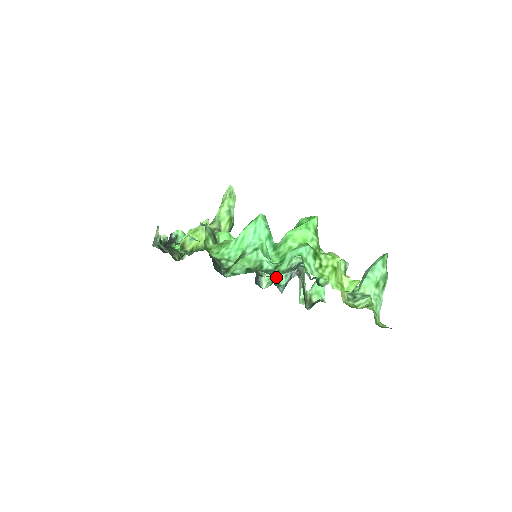
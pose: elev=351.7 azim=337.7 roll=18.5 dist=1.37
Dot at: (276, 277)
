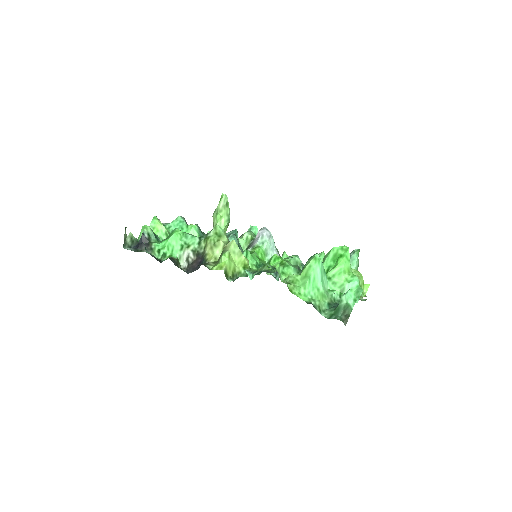
Dot at: occluded
